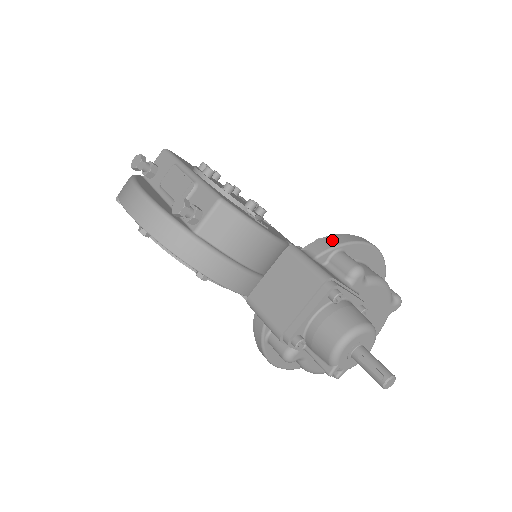
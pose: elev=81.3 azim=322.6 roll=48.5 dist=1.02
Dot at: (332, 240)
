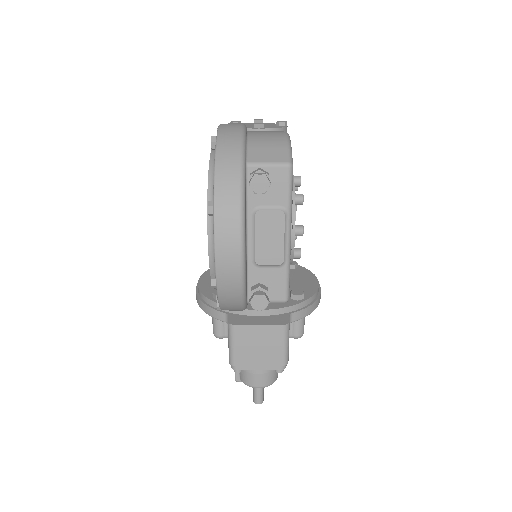
Dot at: (308, 309)
